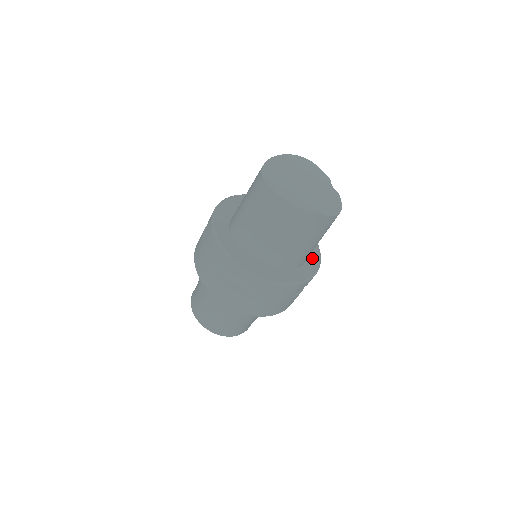
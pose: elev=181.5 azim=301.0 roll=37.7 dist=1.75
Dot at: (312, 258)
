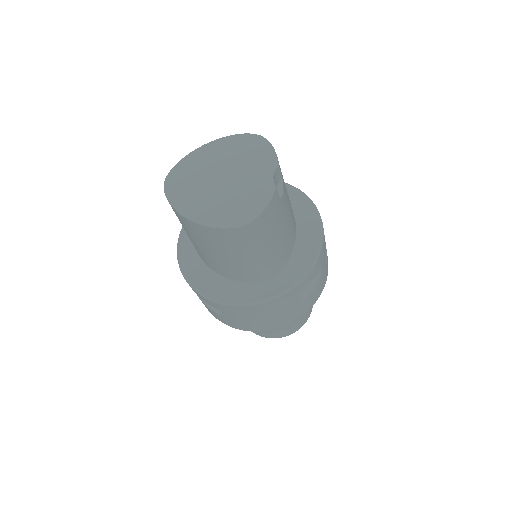
Dot at: (295, 267)
